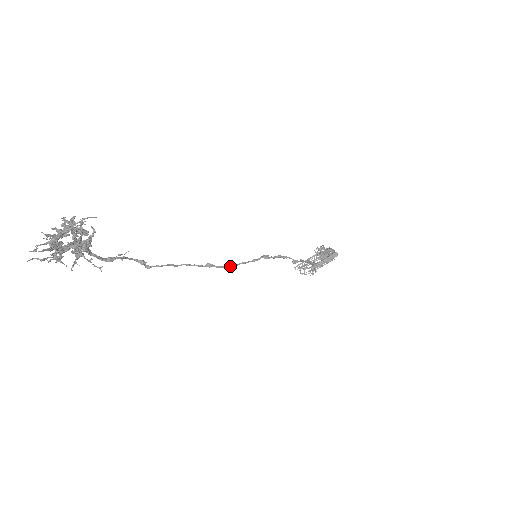
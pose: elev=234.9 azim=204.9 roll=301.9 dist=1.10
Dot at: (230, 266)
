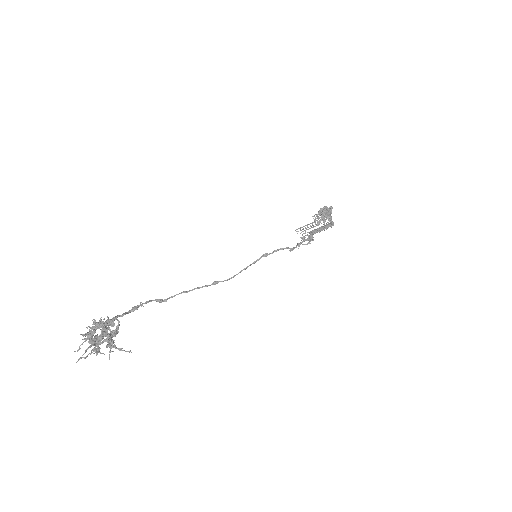
Dot at: (233, 277)
